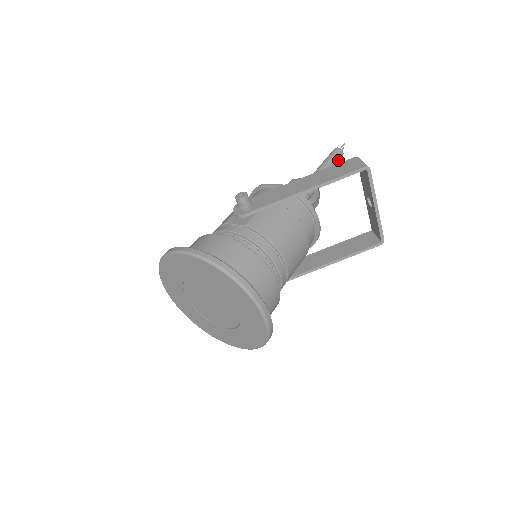
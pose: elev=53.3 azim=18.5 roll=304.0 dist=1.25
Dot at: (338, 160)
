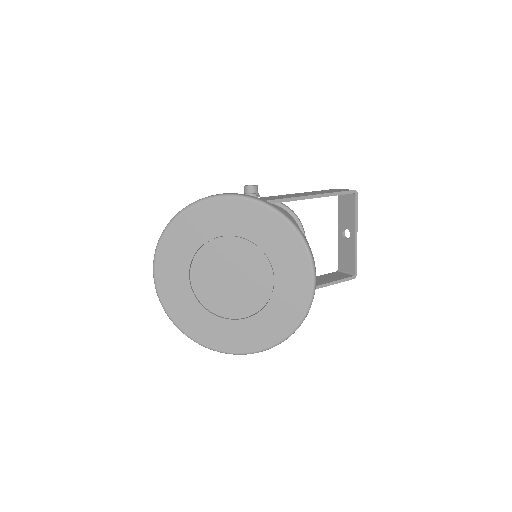
Dot at: occluded
